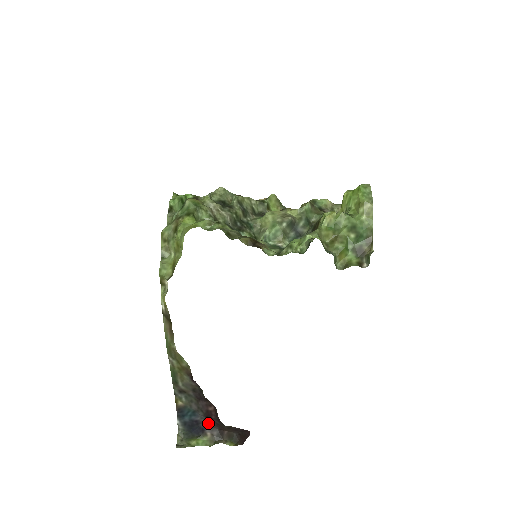
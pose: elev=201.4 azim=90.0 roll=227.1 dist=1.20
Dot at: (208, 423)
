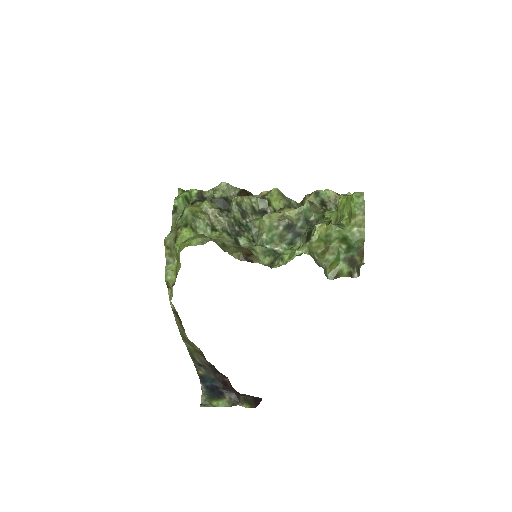
Dot at: (226, 389)
